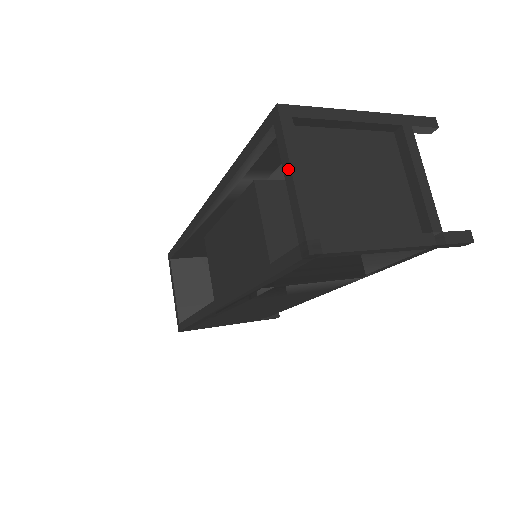
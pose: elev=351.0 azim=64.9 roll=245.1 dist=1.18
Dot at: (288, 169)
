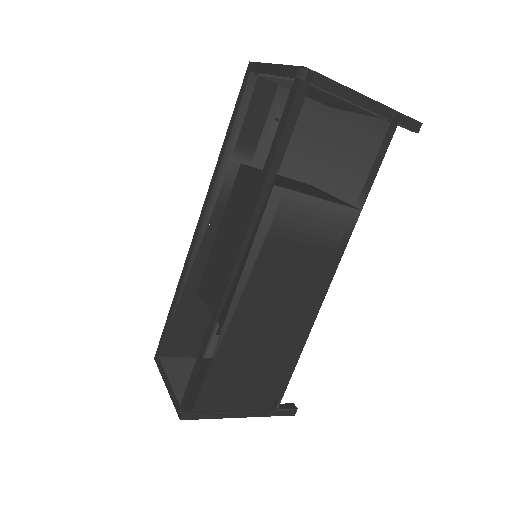
Dot at: (270, 67)
